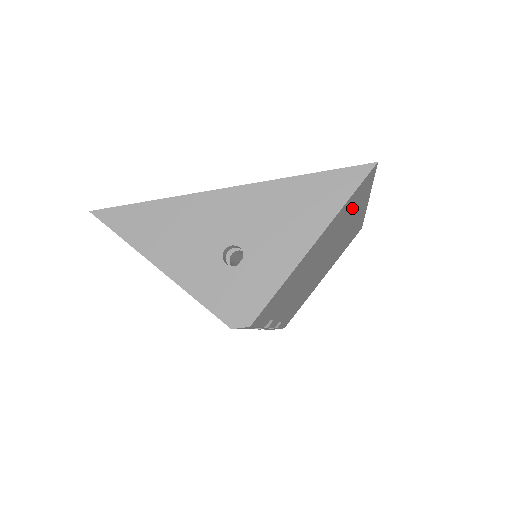
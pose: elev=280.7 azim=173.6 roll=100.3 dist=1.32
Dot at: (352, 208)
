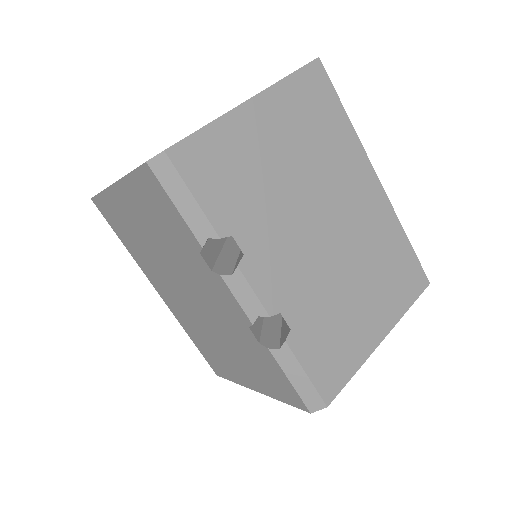
Dot at: (323, 126)
